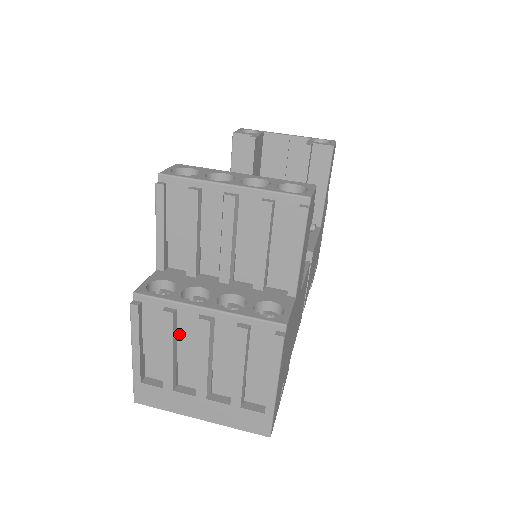
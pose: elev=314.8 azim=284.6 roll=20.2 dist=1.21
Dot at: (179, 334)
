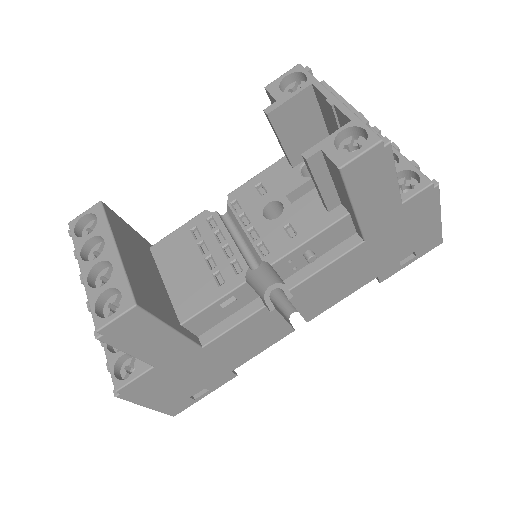
Dot at: occluded
